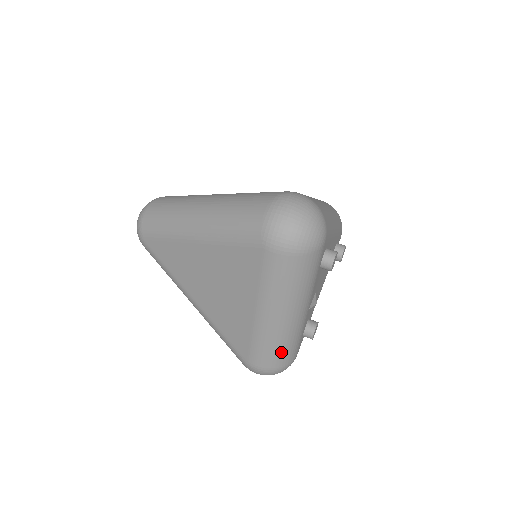
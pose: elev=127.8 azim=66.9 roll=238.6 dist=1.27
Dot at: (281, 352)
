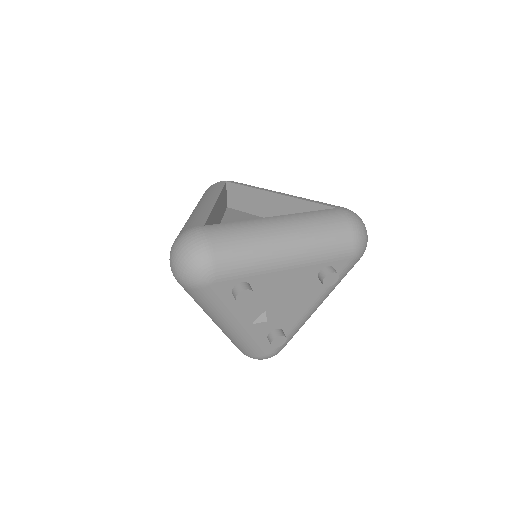
Dot at: (240, 346)
